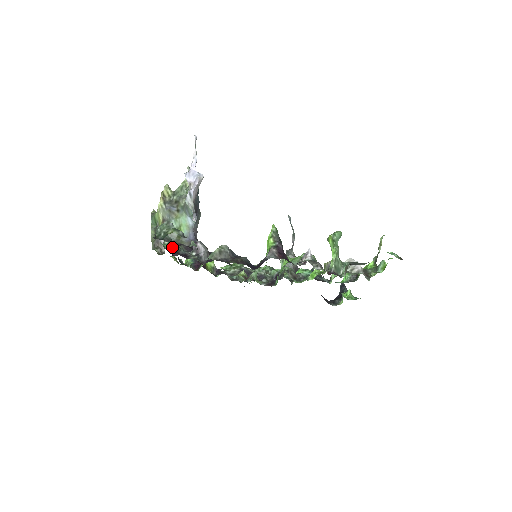
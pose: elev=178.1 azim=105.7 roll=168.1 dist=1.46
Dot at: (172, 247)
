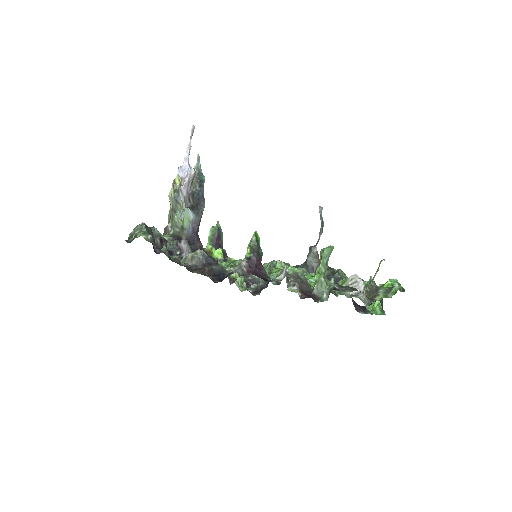
Dot at: (158, 244)
